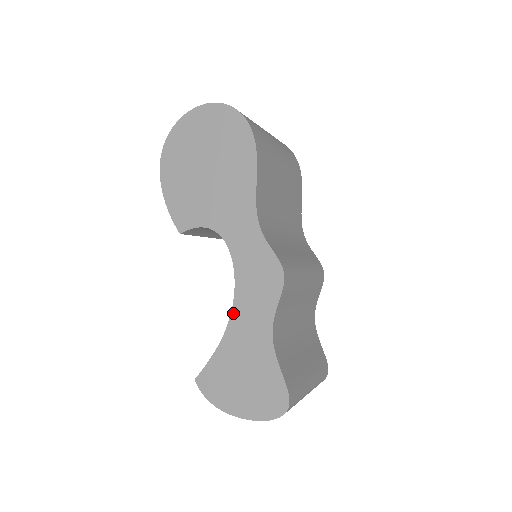
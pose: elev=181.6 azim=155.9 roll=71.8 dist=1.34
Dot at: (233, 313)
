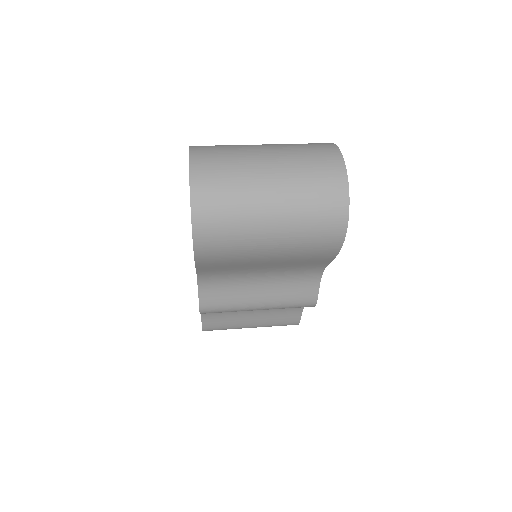
Dot at: occluded
